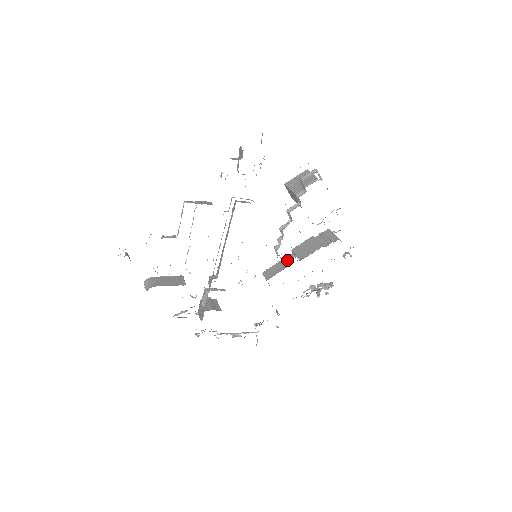
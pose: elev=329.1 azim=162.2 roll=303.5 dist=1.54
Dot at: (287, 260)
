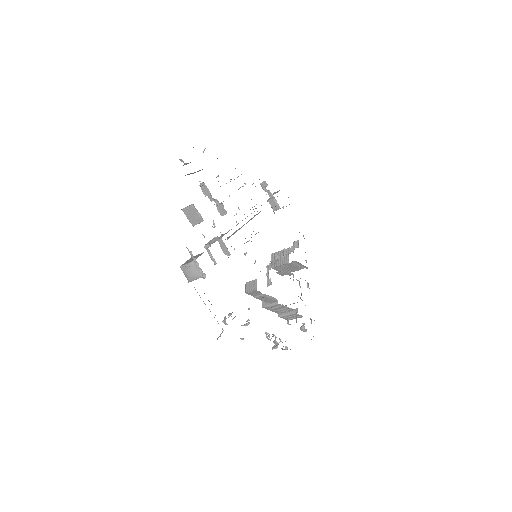
Dot at: occluded
